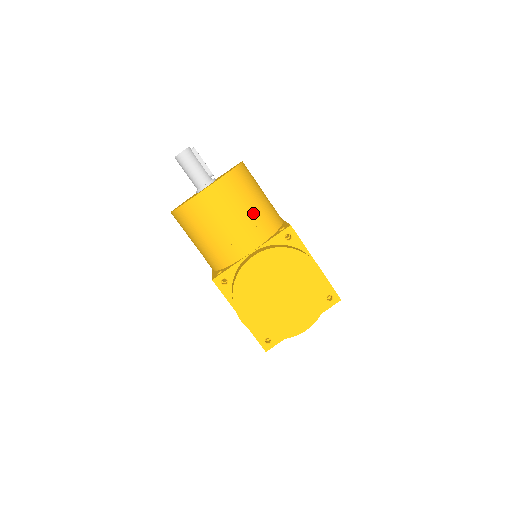
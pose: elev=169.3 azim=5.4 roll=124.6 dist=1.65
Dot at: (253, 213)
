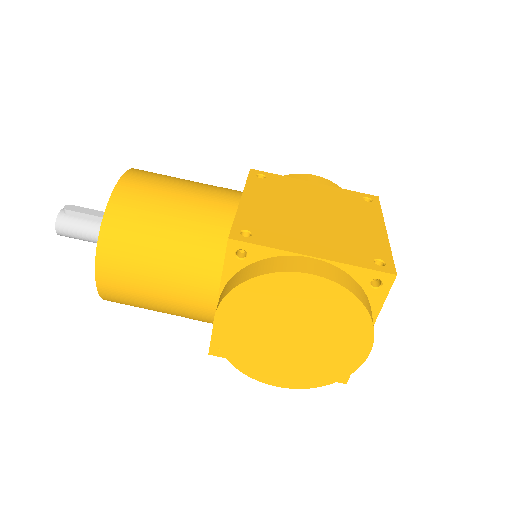
Dot at: (175, 253)
